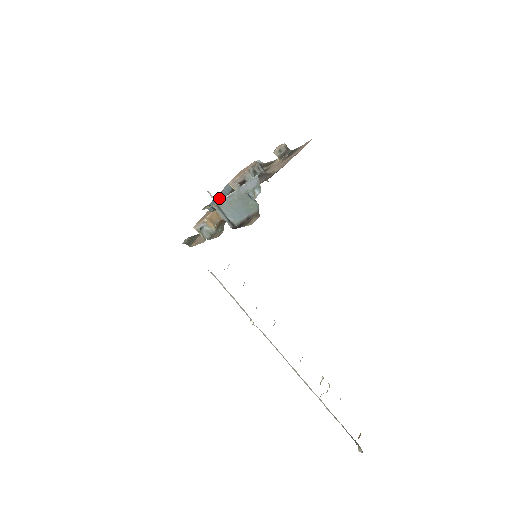
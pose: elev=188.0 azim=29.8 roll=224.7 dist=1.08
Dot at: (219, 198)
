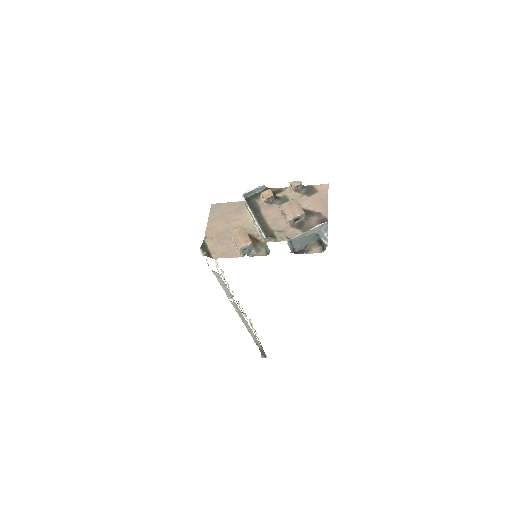
Dot at: (259, 224)
